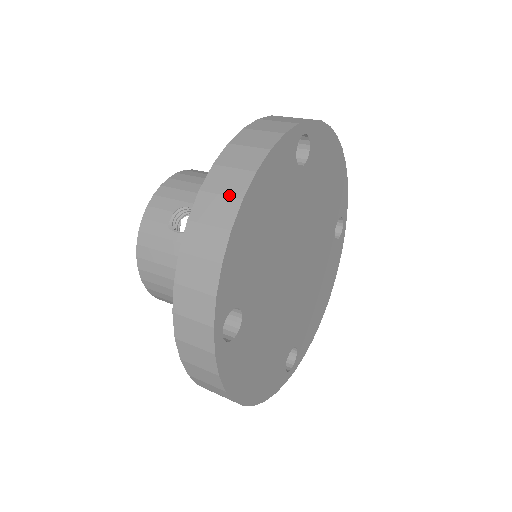
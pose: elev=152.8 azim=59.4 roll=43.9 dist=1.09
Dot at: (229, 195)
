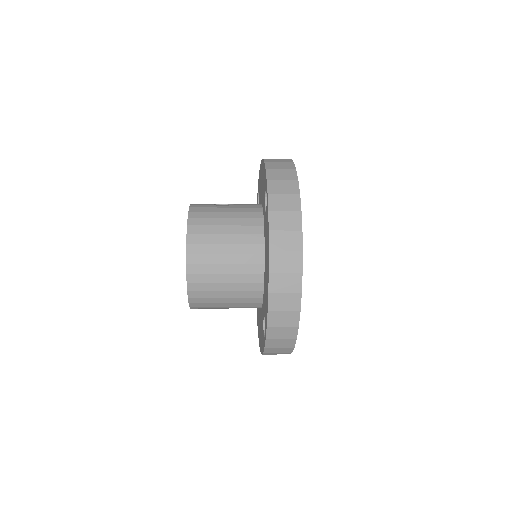
Dot at: occluded
